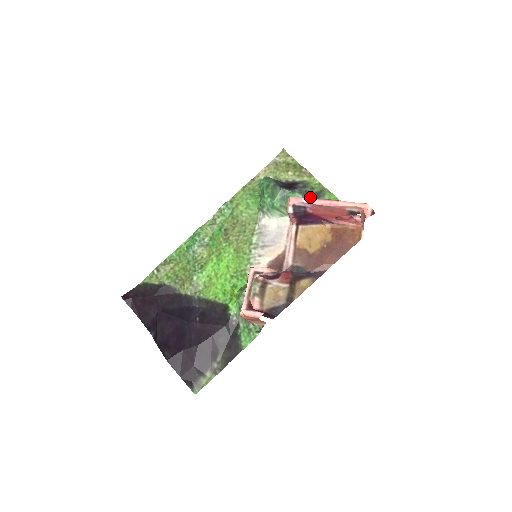
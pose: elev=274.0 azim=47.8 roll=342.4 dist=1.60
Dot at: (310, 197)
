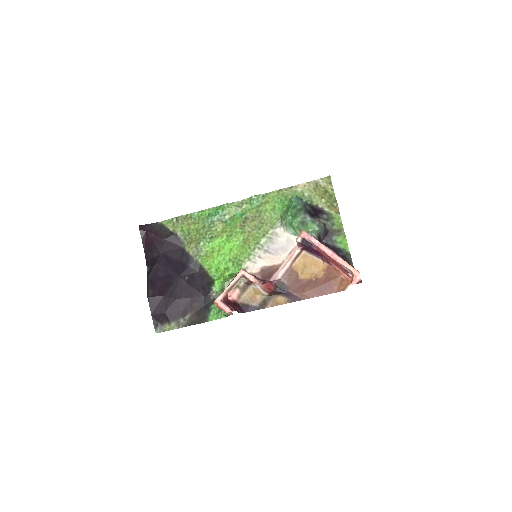
Dot at: (326, 231)
